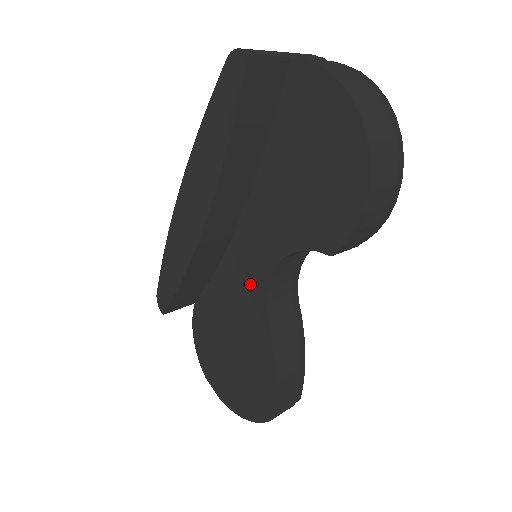
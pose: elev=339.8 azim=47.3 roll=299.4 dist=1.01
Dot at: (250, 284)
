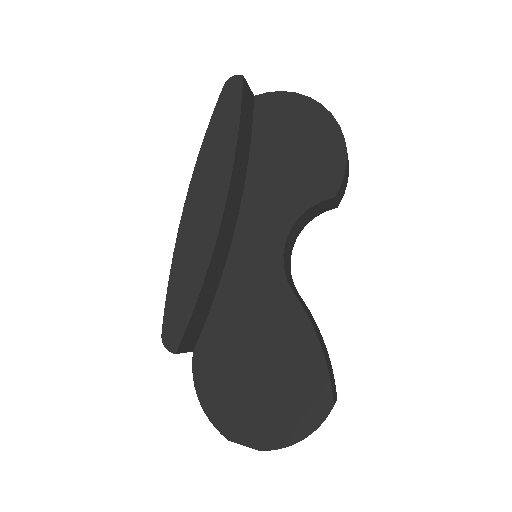
Dot at: (263, 274)
